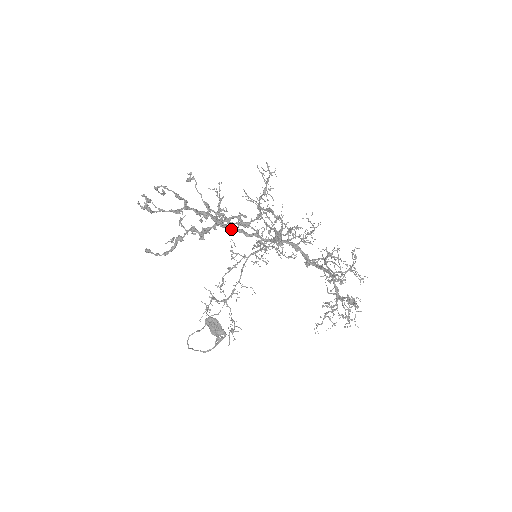
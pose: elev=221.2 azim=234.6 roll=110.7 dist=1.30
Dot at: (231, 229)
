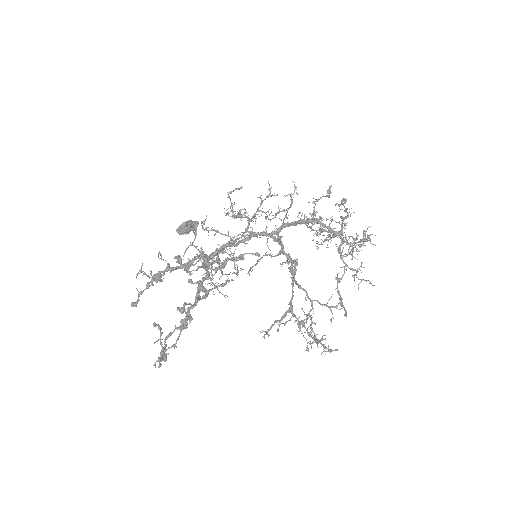
Dot at: occluded
